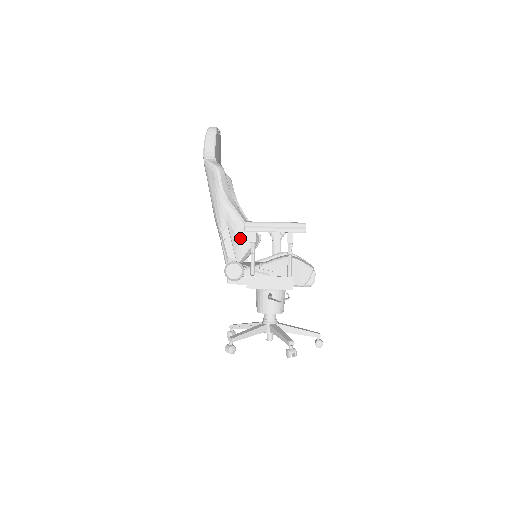
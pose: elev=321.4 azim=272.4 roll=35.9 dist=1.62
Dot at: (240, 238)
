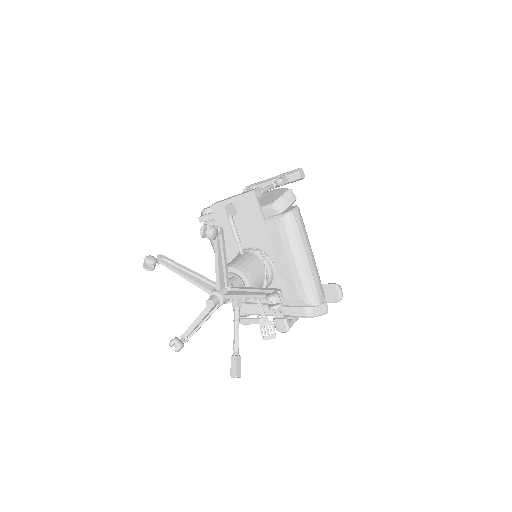
Dot at: occluded
